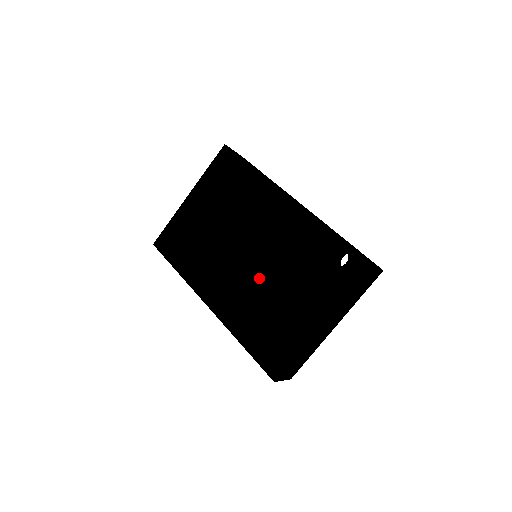
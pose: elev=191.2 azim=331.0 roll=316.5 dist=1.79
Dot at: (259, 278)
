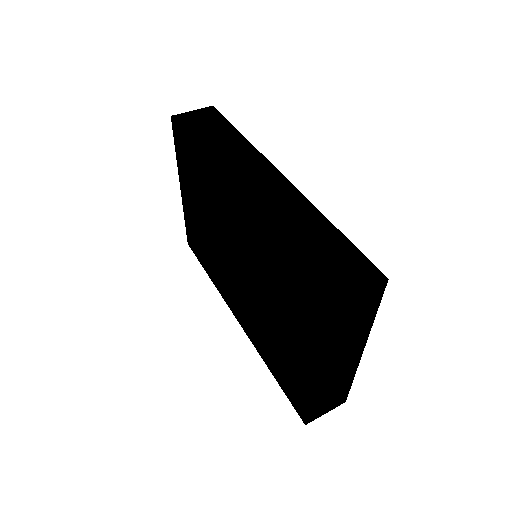
Dot at: (253, 298)
